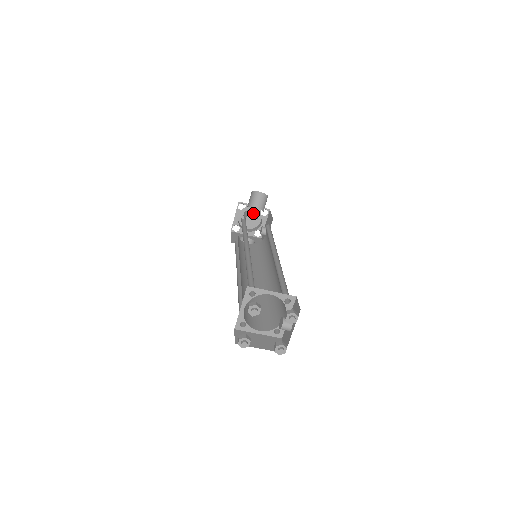
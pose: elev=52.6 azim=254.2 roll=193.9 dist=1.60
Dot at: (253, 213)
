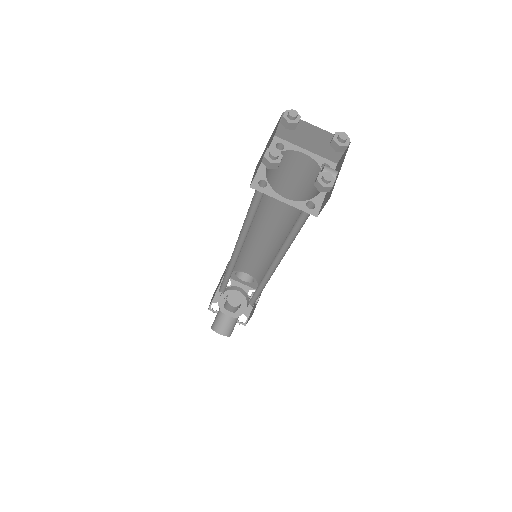
Dot at: occluded
